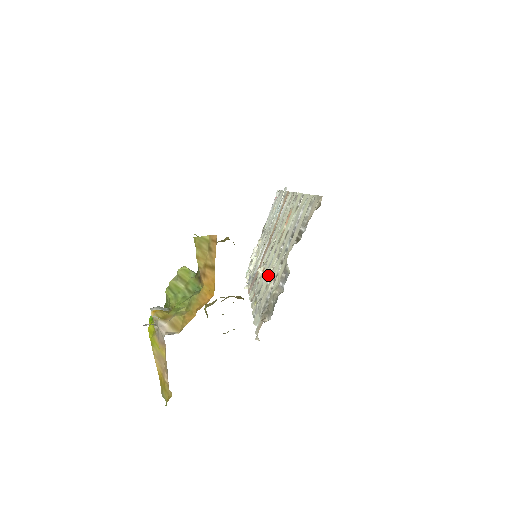
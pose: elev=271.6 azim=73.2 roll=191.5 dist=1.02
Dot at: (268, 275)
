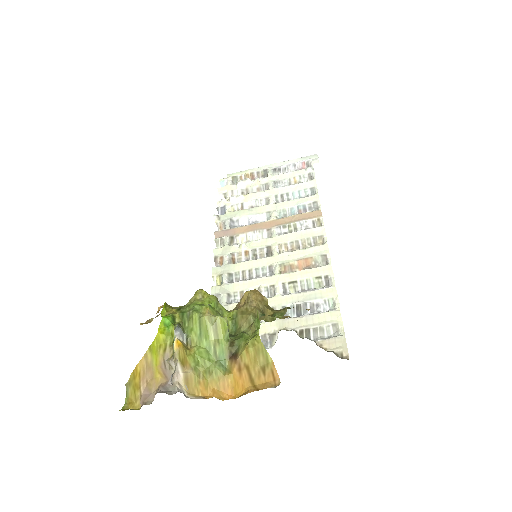
Dot at: (251, 285)
